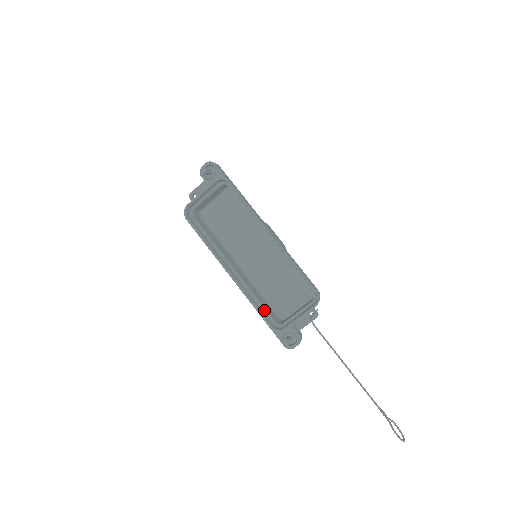
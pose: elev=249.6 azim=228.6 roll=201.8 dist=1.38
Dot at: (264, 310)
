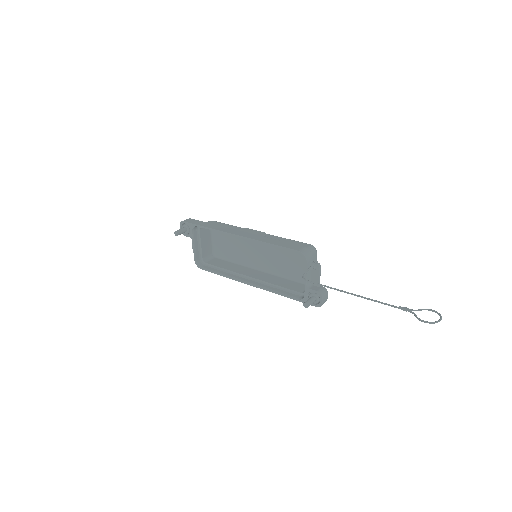
Dot at: (288, 290)
